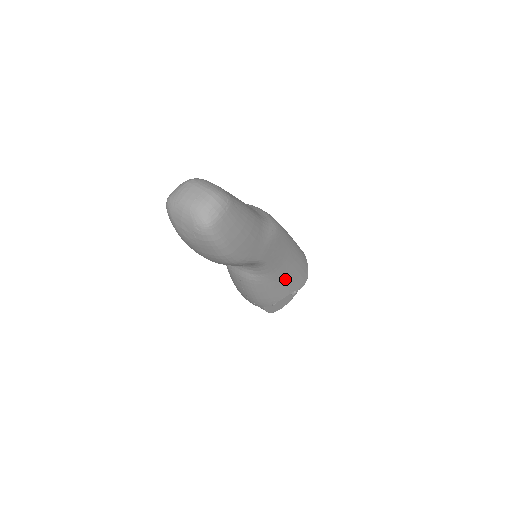
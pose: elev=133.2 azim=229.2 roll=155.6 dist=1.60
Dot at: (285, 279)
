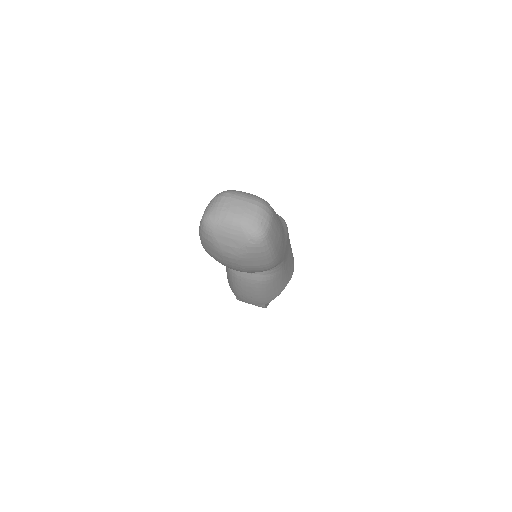
Dot at: (286, 271)
